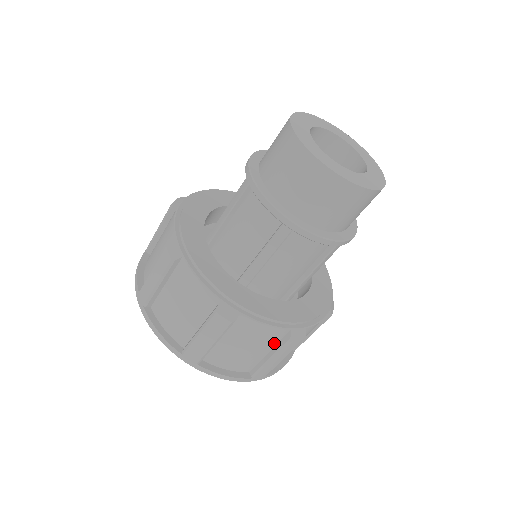
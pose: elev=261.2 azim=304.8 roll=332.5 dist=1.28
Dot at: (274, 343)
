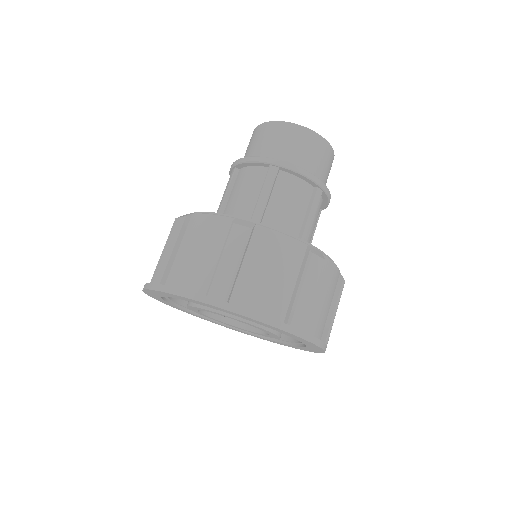
Dot at: (297, 267)
